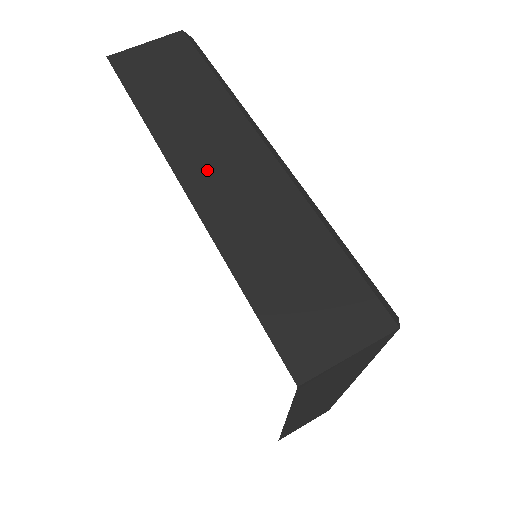
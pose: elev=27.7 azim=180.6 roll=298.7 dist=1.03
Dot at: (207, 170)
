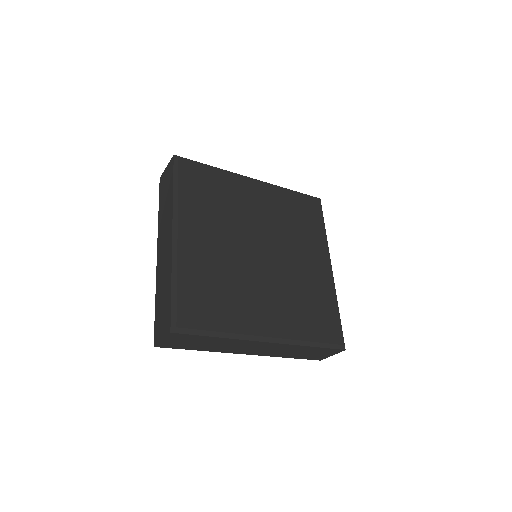
Dot at: (161, 245)
